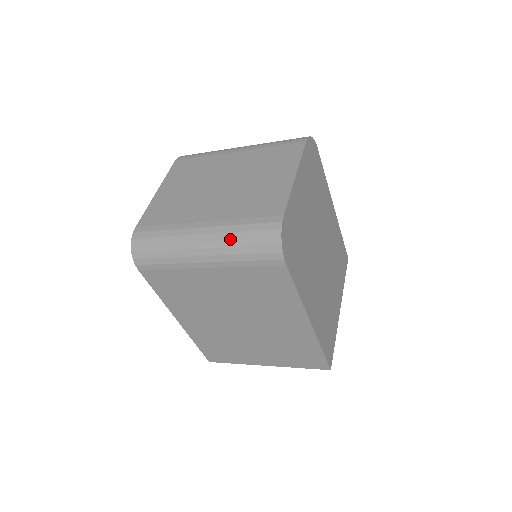
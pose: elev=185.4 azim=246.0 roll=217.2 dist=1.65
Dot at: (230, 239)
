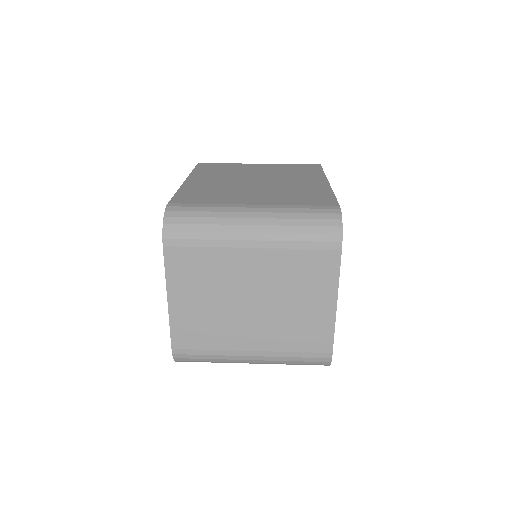
Dot at: (282, 363)
